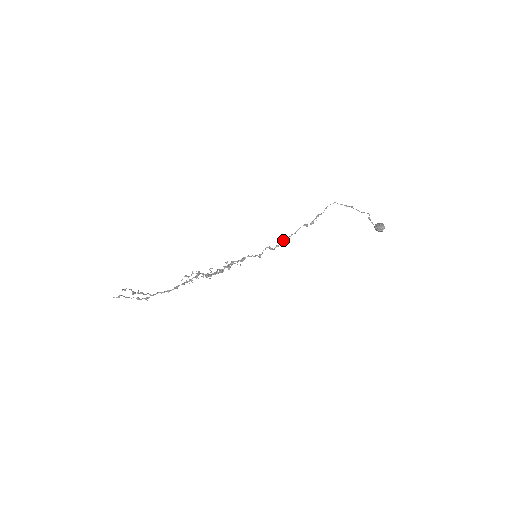
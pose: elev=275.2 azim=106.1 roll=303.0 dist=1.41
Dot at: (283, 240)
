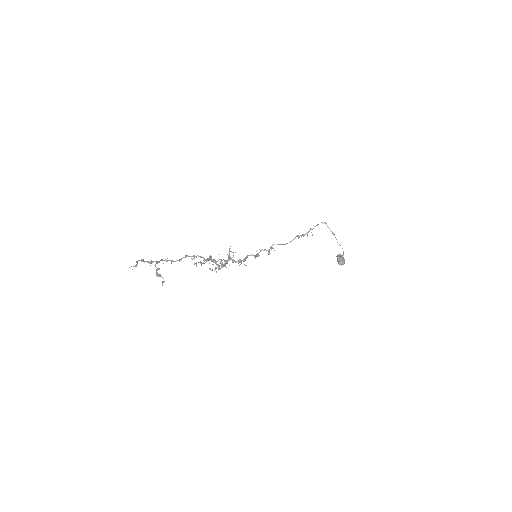
Dot at: (278, 244)
